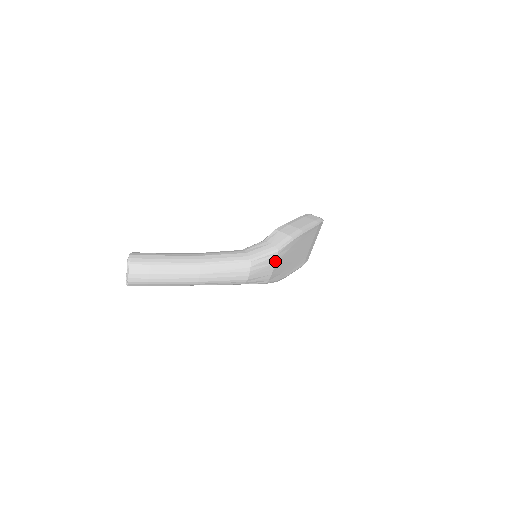
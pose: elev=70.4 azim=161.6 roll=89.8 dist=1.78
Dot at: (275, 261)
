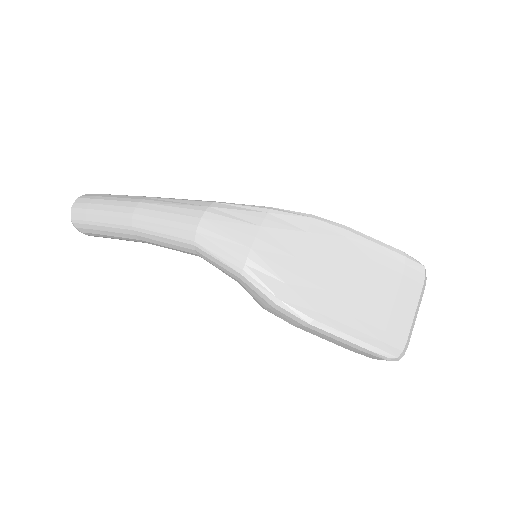
Dot at: (261, 223)
